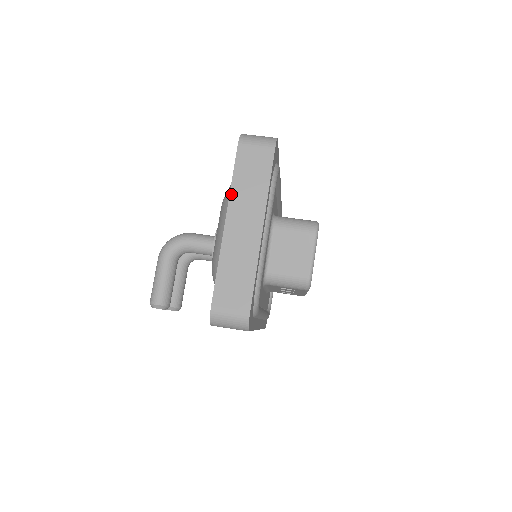
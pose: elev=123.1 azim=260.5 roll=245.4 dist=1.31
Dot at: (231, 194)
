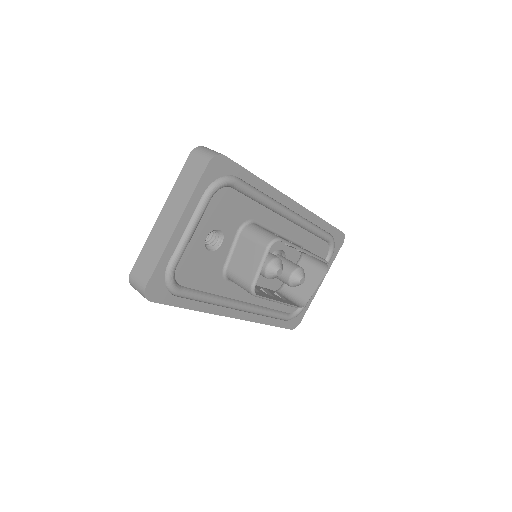
Dot at: (171, 193)
